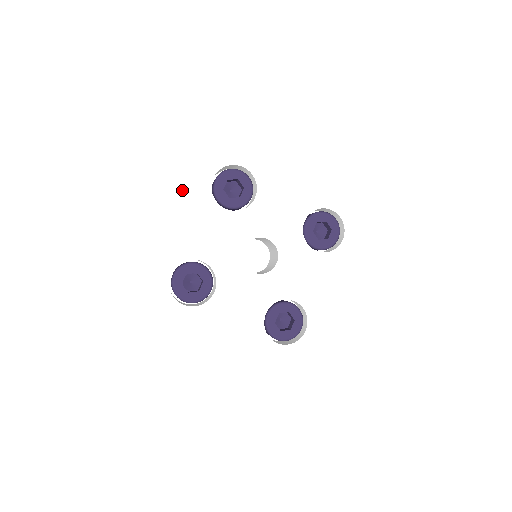
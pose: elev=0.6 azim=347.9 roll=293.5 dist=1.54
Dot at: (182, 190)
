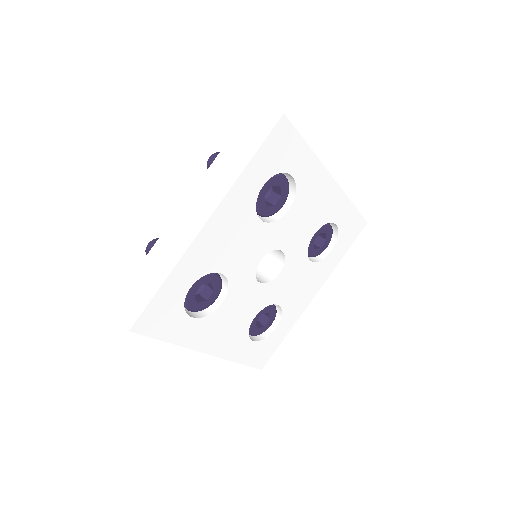
Dot at: (231, 197)
